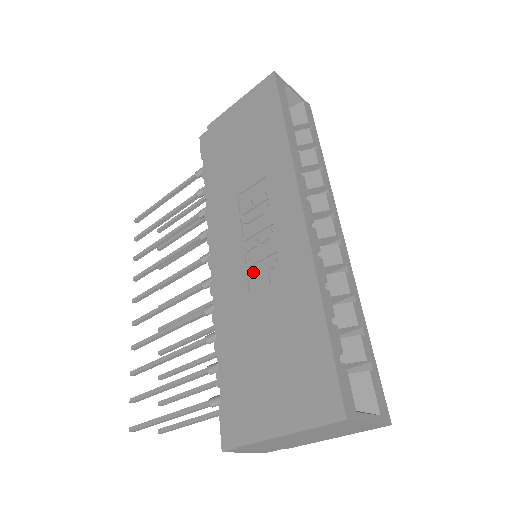
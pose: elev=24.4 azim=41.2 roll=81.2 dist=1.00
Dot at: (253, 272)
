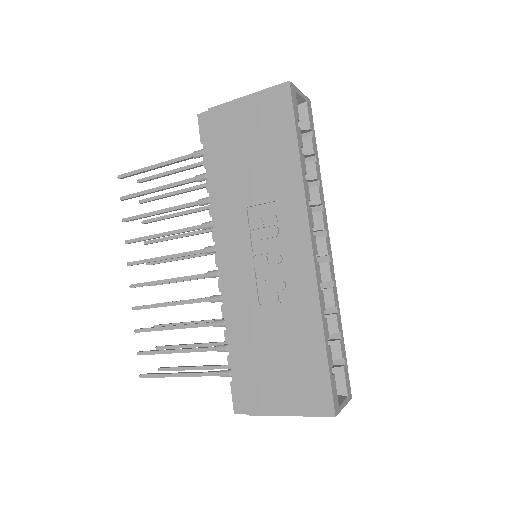
Dot at: (263, 288)
